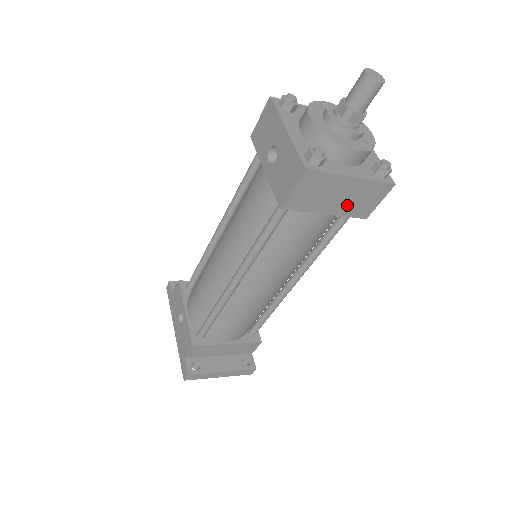
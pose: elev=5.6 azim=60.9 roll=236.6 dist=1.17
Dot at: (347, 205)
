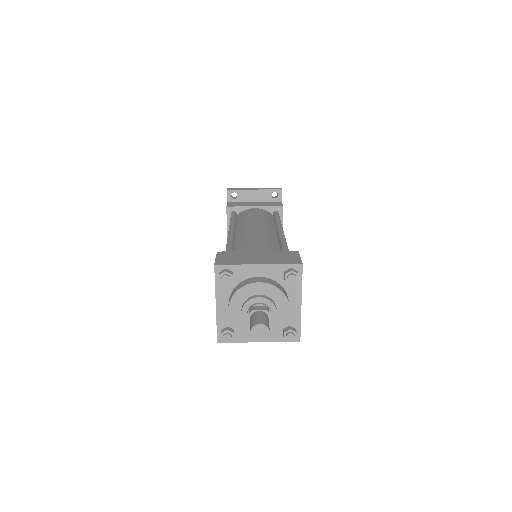
Dot at: occluded
